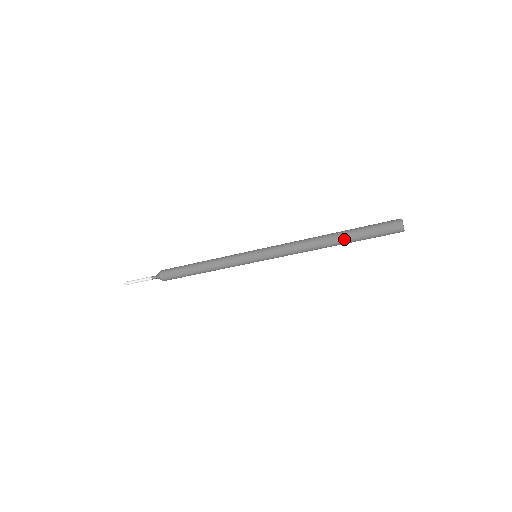
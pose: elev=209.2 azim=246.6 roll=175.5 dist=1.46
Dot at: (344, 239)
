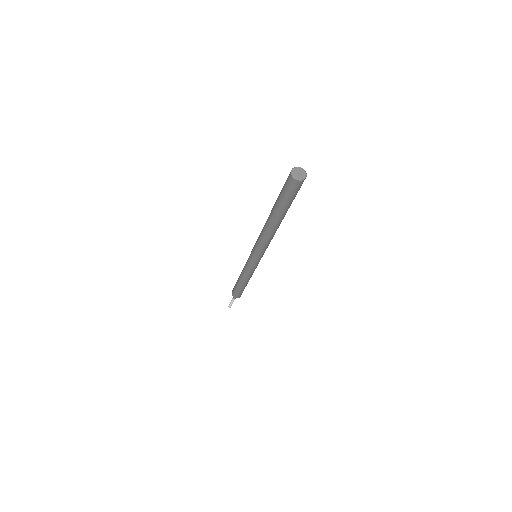
Dot at: (277, 216)
